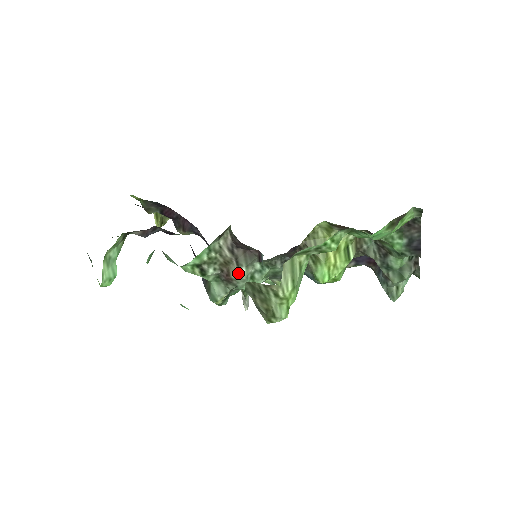
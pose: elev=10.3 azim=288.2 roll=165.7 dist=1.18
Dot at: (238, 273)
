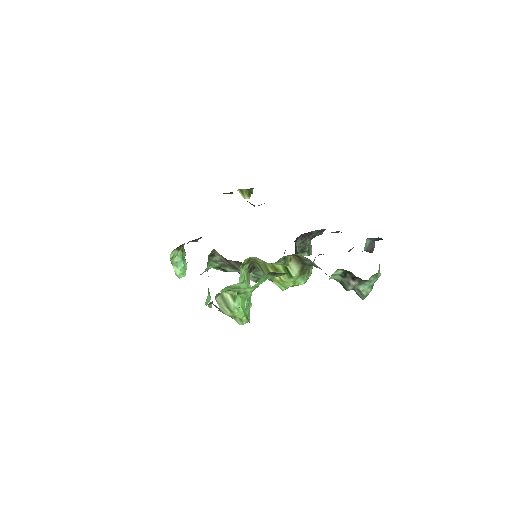
Dot at: occluded
